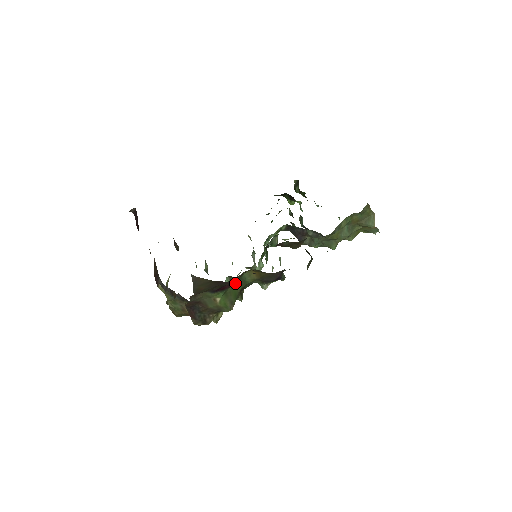
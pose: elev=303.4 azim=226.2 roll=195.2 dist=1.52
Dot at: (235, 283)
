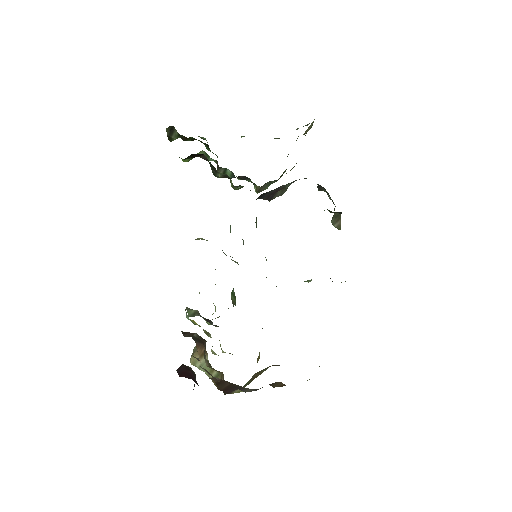
Dot at: occluded
